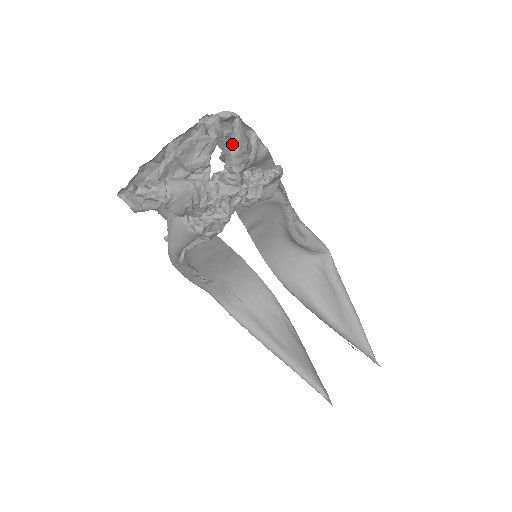
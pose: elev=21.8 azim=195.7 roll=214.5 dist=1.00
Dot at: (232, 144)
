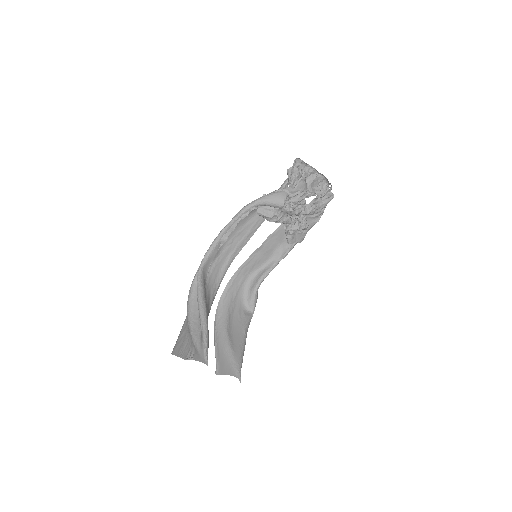
Dot at: (324, 200)
